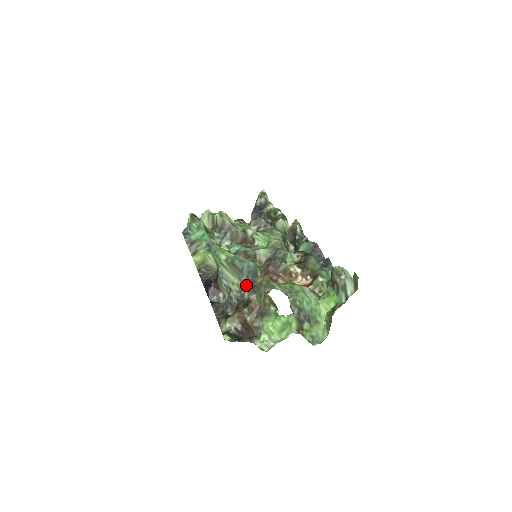
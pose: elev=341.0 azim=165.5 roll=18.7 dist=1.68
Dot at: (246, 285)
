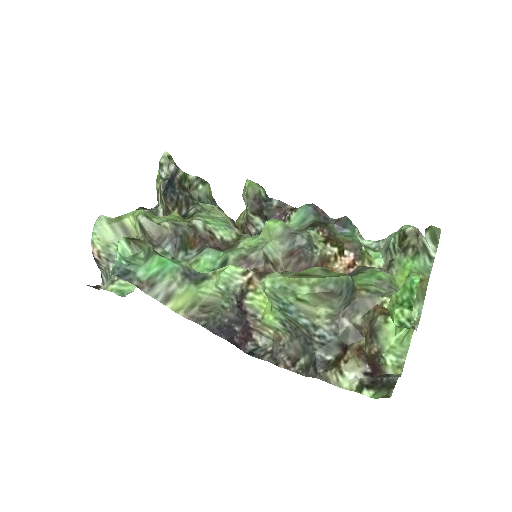
Dot at: (340, 309)
